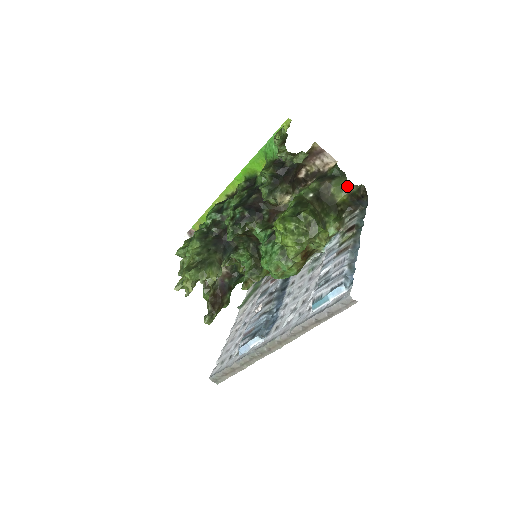
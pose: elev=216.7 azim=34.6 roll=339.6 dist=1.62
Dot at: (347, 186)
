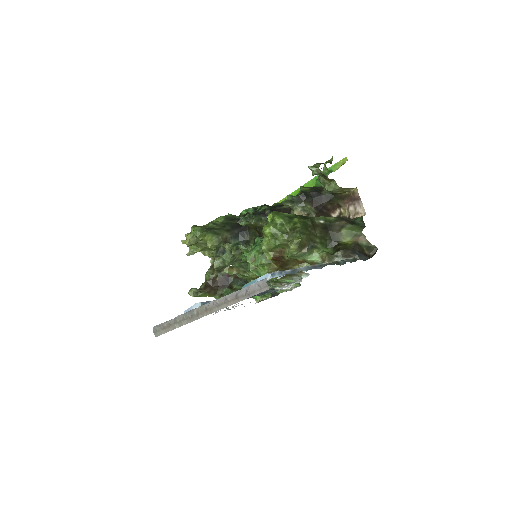
Dot at: (358, 235)
